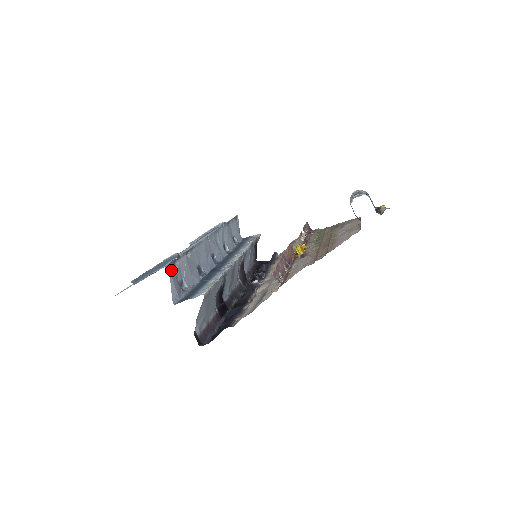
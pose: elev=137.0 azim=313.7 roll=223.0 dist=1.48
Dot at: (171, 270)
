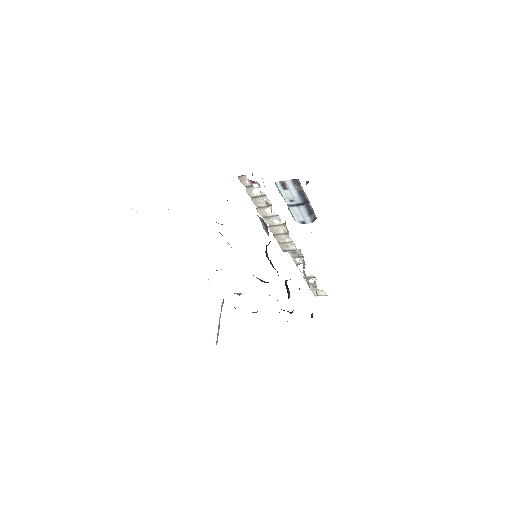
Dot at: occluded
